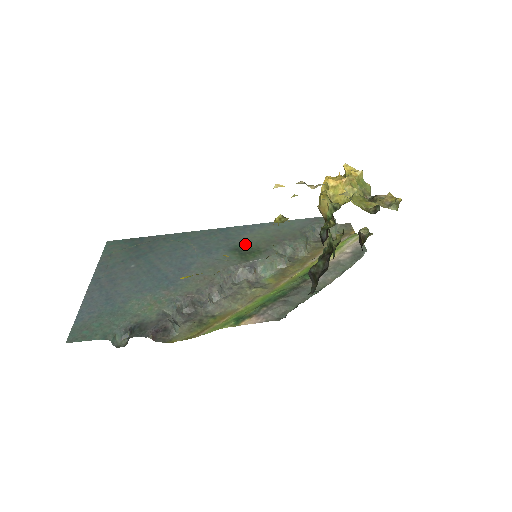
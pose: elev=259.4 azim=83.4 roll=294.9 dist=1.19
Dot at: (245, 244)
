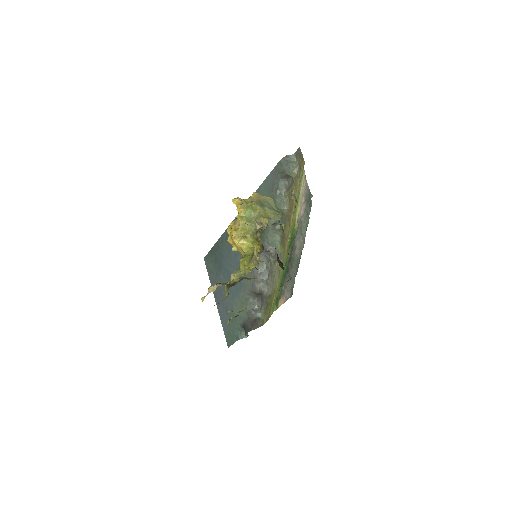
Dot at: occluded
